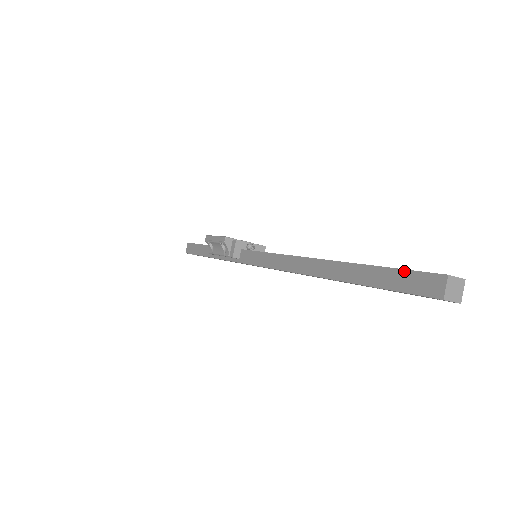
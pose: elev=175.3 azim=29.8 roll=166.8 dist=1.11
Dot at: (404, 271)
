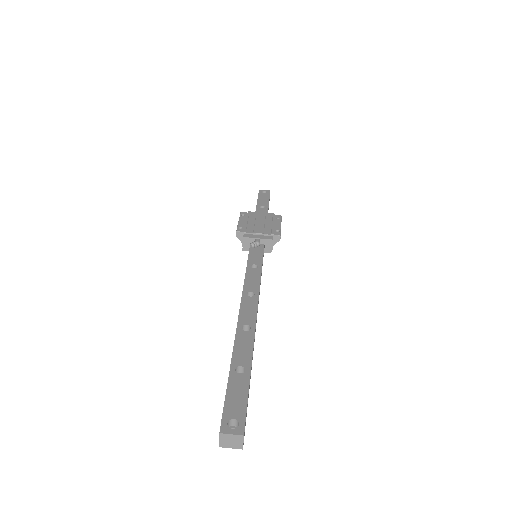
Dot at: (225, 396)
